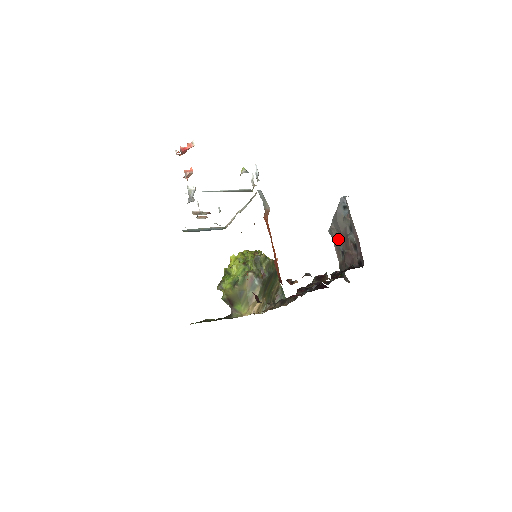
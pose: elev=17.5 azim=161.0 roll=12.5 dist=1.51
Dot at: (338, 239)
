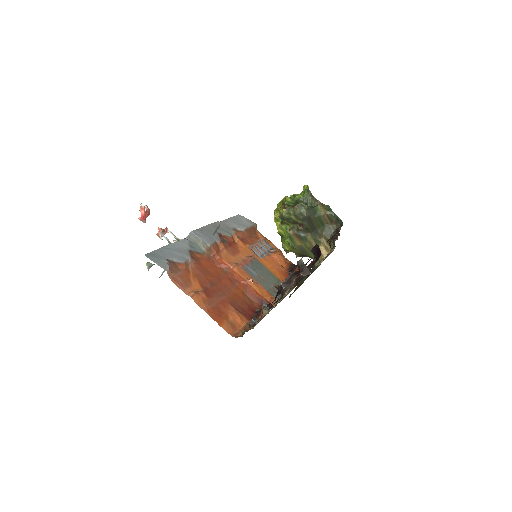
Dot at: occluded
